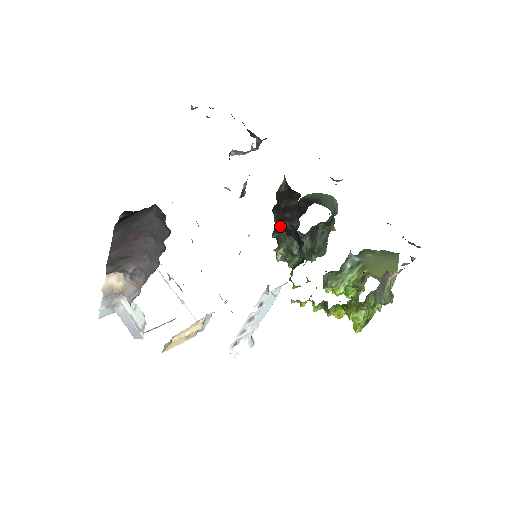
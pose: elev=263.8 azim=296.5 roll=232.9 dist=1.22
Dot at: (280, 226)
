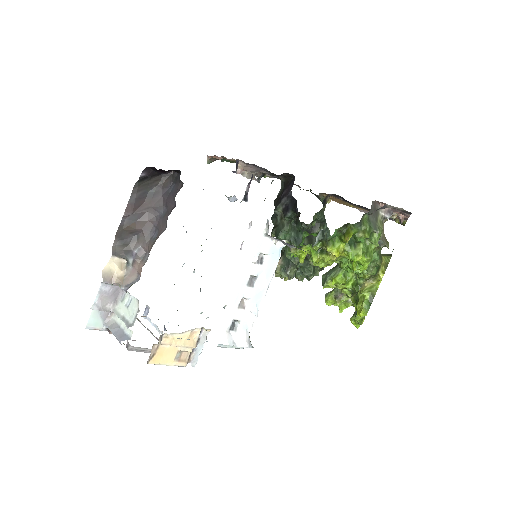
Dot at: (278, 218)
